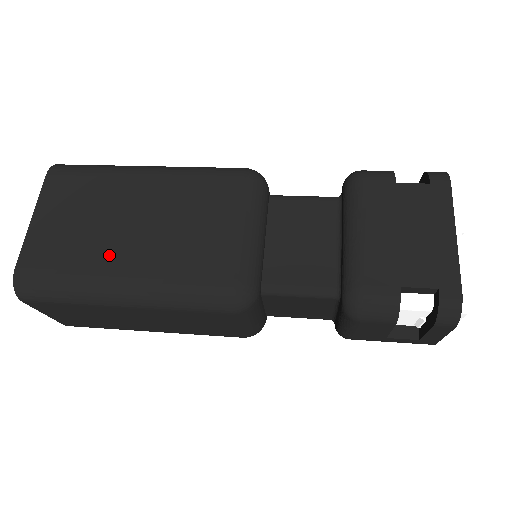
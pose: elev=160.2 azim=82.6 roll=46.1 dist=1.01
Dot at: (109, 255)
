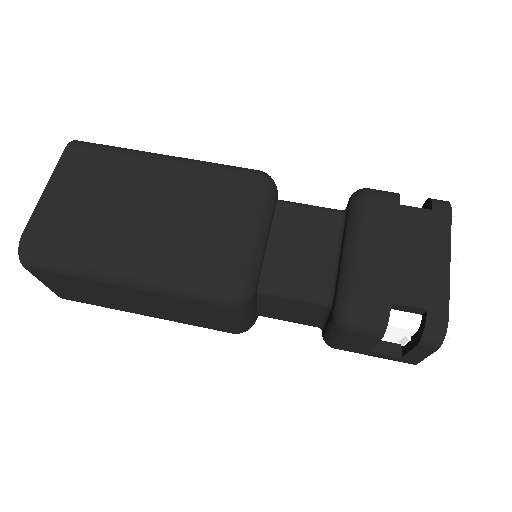
Dot at: (116, 234)
